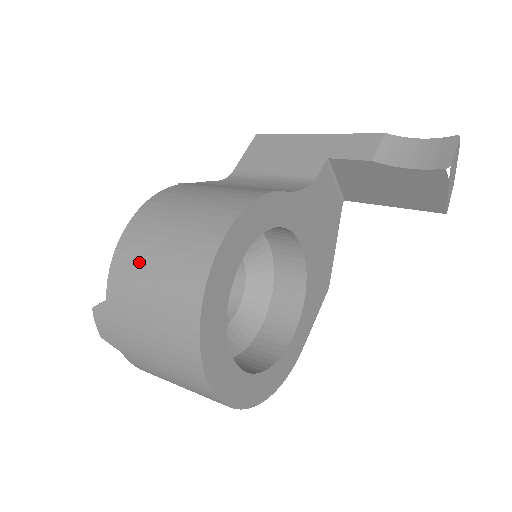
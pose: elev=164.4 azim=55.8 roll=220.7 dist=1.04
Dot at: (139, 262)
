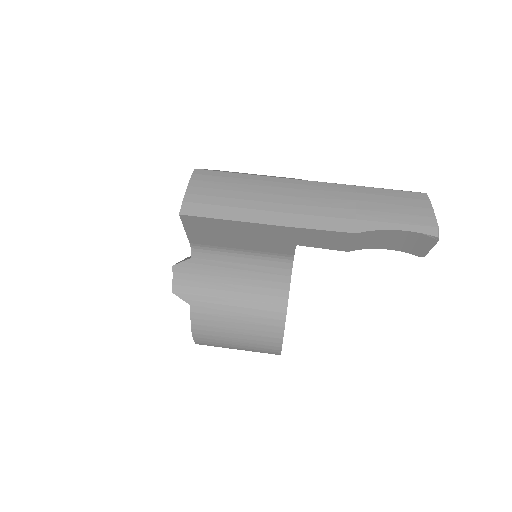
Dot at: occluded
